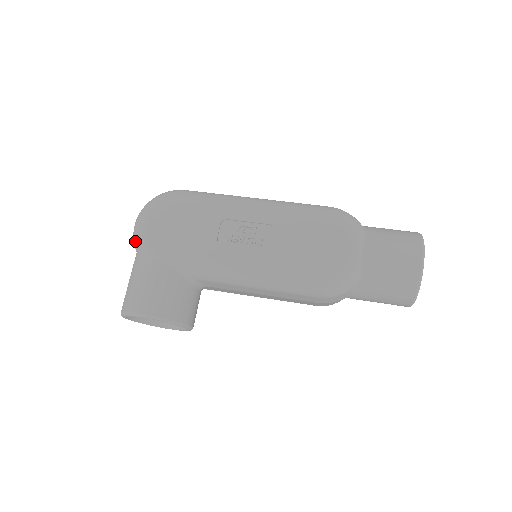
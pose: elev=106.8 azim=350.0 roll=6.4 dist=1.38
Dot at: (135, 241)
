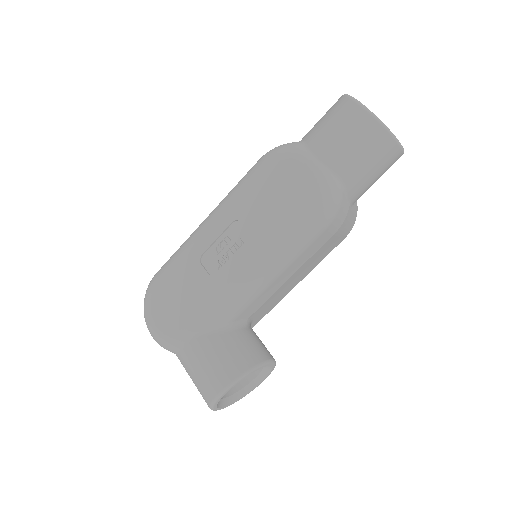
Dot at: (163, 347)
